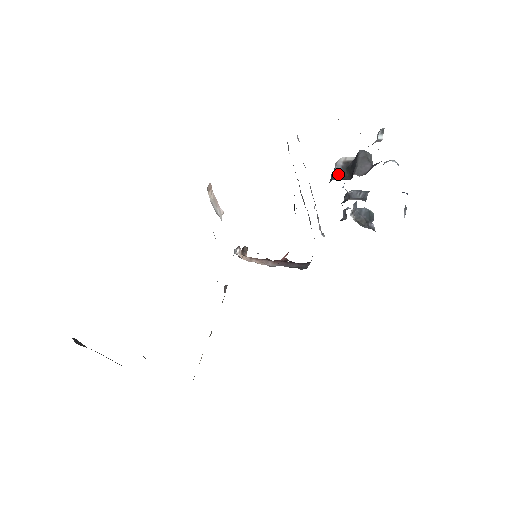
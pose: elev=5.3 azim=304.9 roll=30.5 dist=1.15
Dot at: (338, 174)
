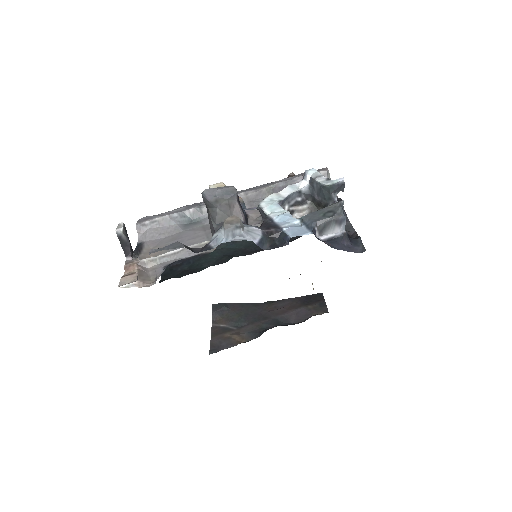
Dot at: occluded
